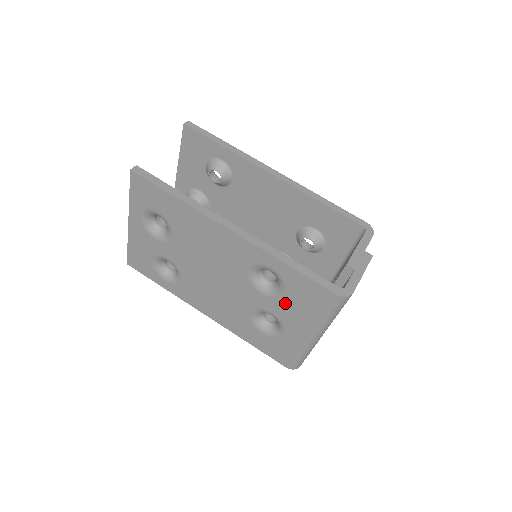
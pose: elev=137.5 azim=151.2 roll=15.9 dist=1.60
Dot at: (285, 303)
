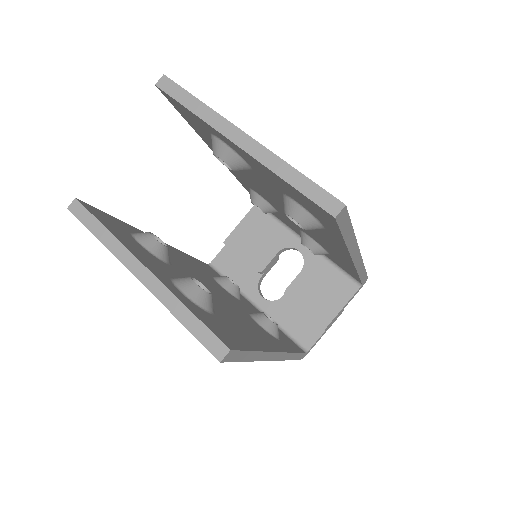
Dot at: occluded
